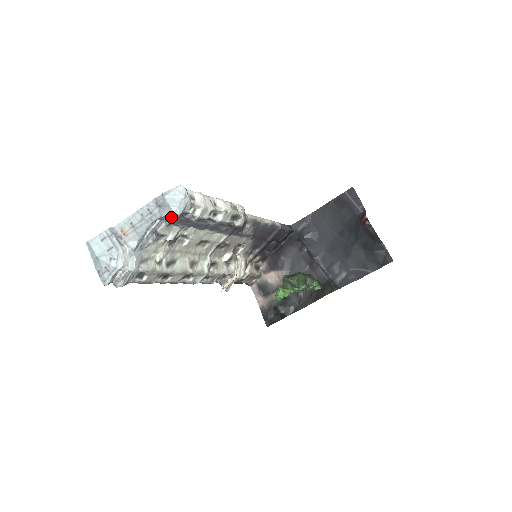
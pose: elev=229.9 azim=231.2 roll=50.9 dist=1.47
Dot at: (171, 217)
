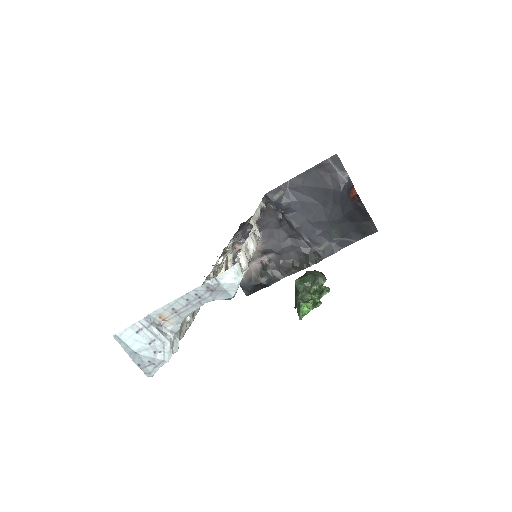
Dot at: (226, 299)
